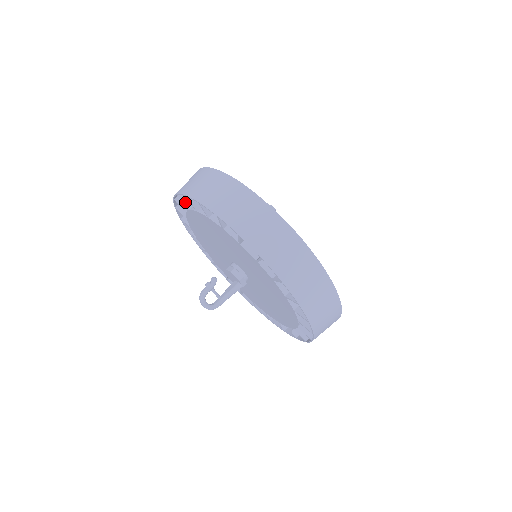
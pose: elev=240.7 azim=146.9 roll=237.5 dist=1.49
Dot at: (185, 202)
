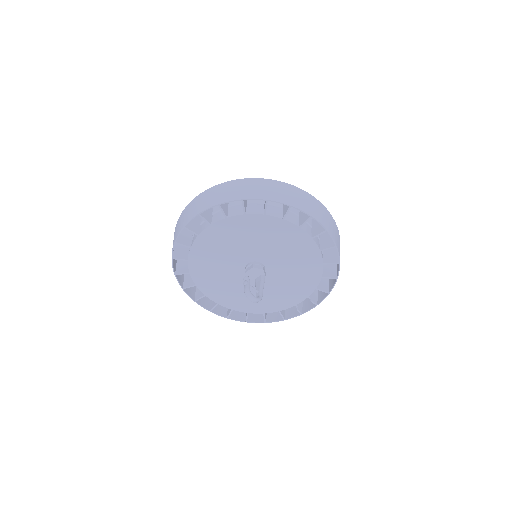
Dot at: (192, 230)
